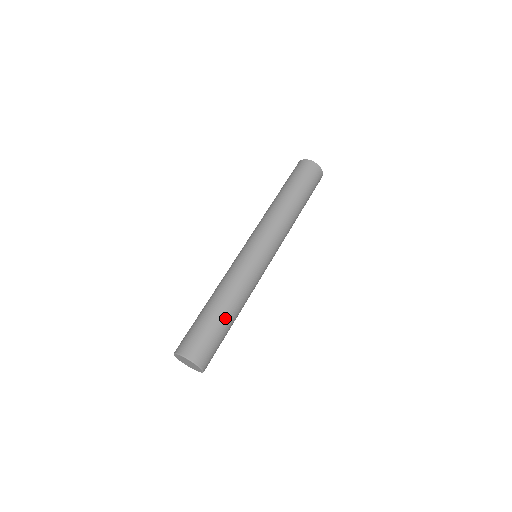
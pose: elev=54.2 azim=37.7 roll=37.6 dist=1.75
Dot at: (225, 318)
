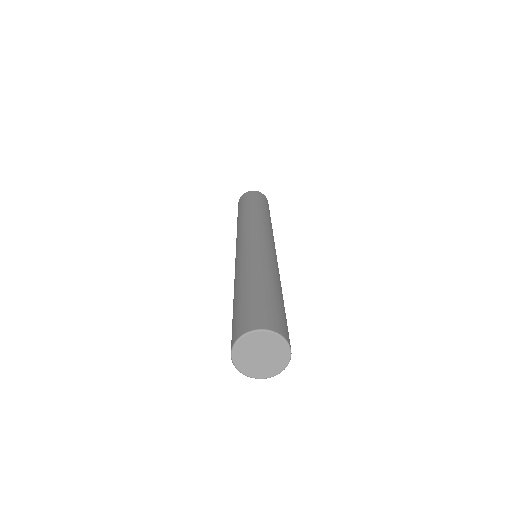
Dot at: (282, 297)
